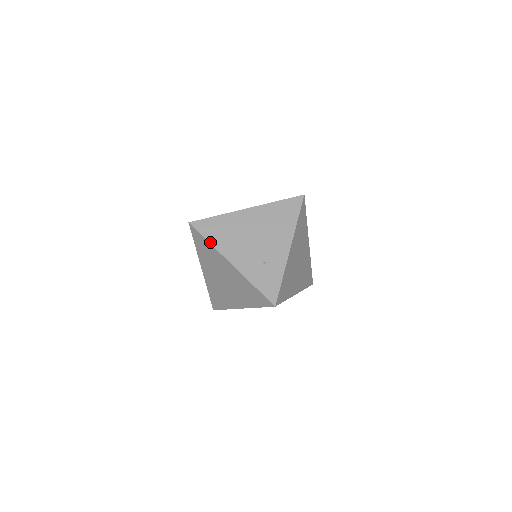
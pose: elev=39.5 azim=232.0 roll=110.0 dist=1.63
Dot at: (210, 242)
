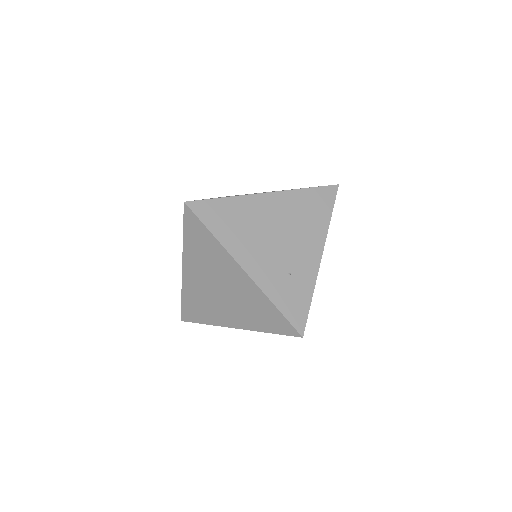
Dot at: (215, 236)
